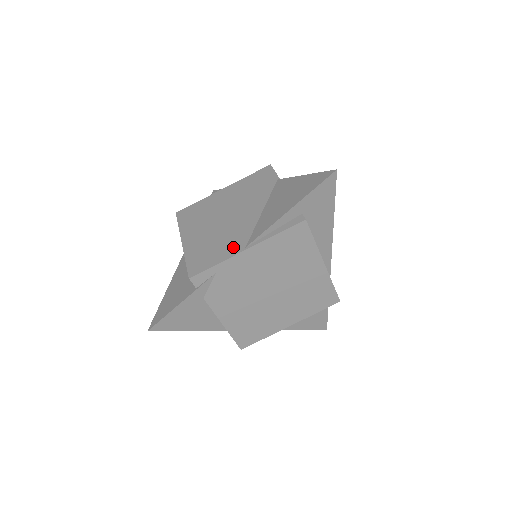
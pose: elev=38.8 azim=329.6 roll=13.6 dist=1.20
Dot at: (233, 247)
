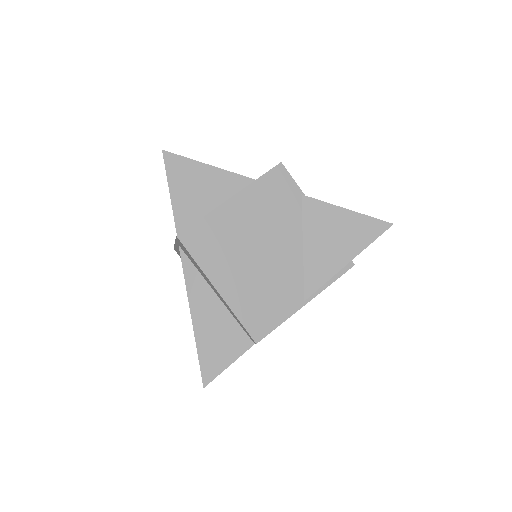
Dot at: (290, 300)
